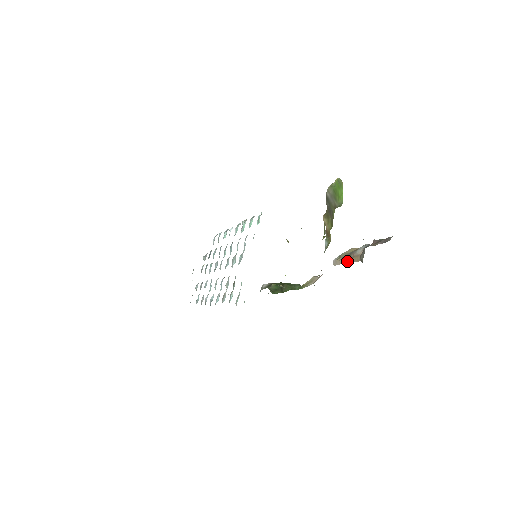
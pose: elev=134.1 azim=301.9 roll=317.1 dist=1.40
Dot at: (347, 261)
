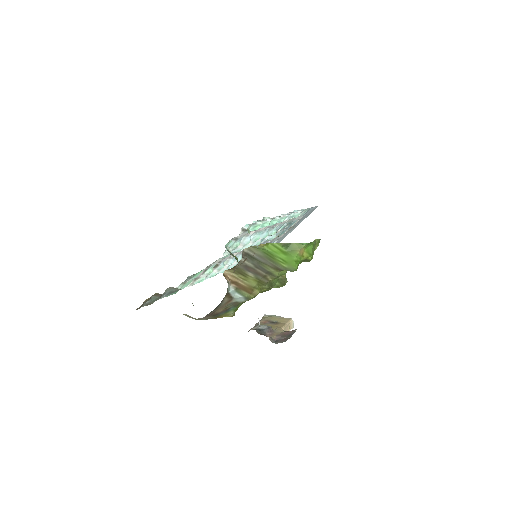
Dot at: occluded
